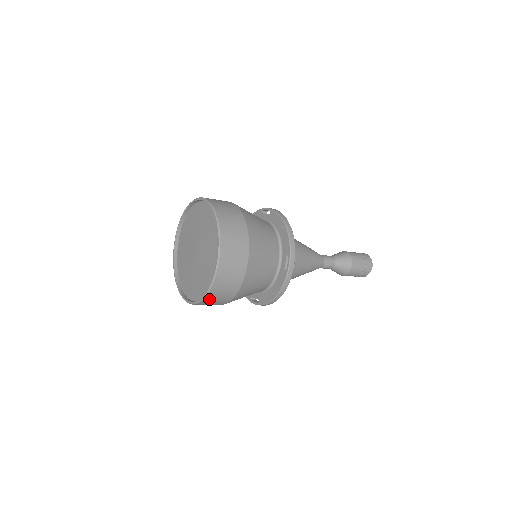
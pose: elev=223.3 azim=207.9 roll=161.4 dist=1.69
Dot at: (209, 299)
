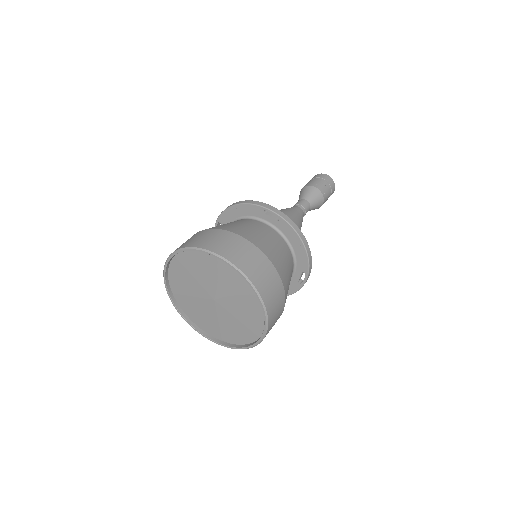
Dot at: (238, 344)
